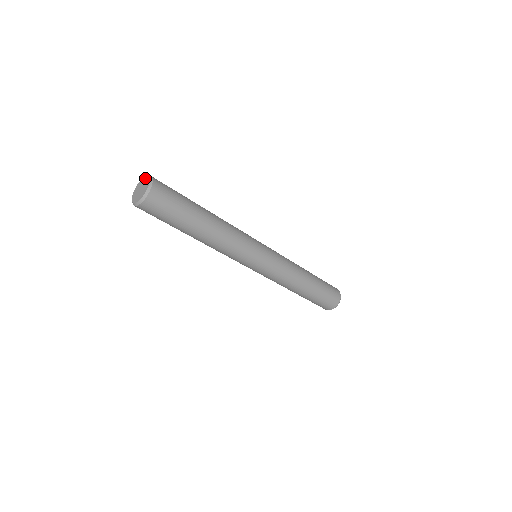
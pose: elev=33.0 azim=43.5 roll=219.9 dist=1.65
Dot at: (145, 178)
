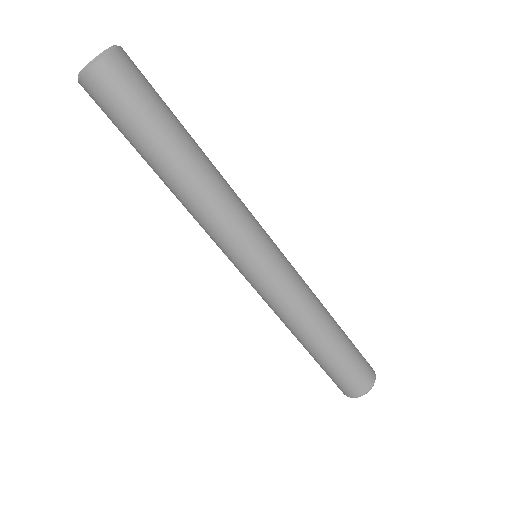
Dot at: occluded
